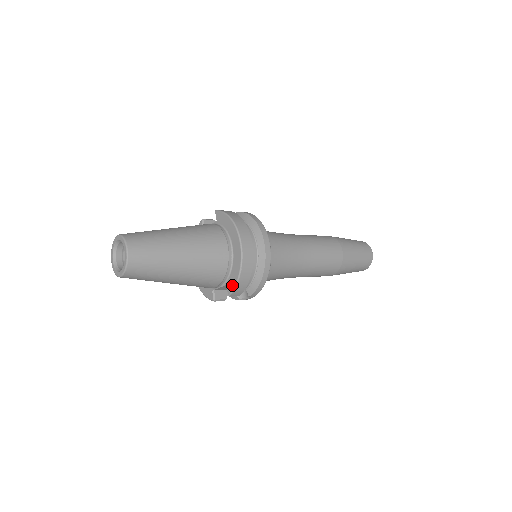
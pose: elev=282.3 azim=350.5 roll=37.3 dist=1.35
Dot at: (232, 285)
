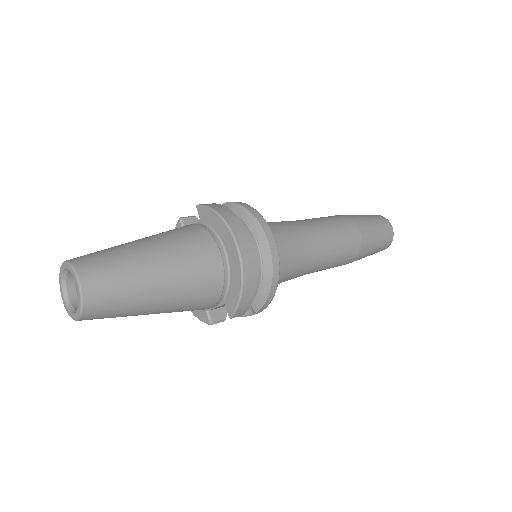
Dot at: (233, 304)
